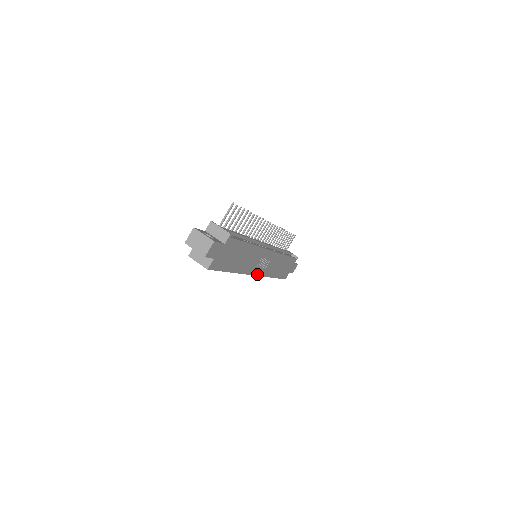
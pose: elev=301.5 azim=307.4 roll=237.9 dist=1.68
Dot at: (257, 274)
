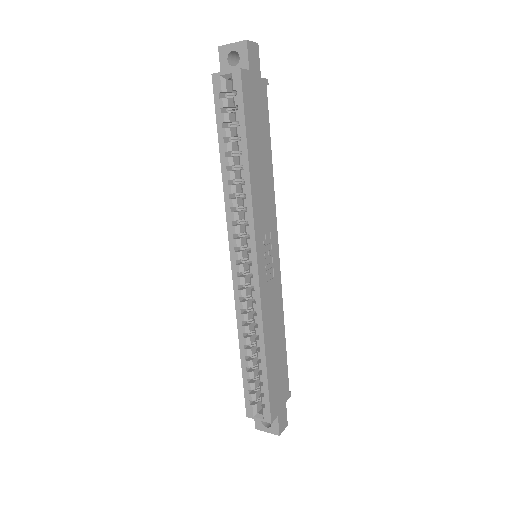
Dot at: (258, 266)
